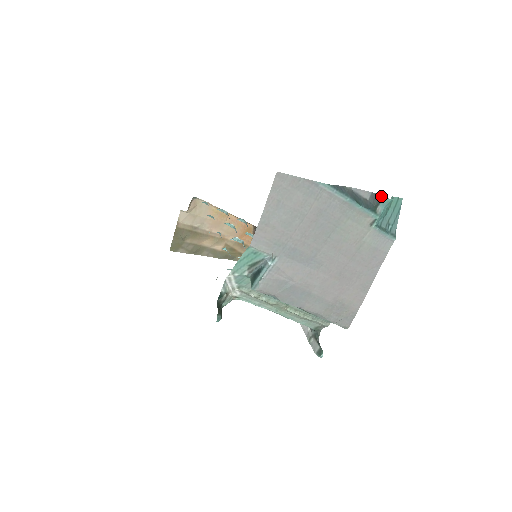
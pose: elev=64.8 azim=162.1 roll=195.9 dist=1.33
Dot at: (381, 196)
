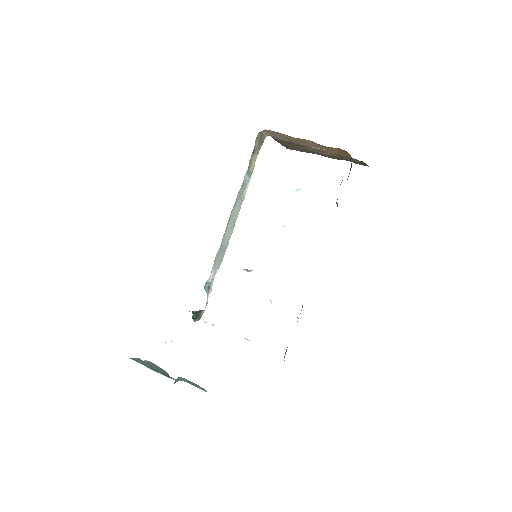
Dot at: occluded
